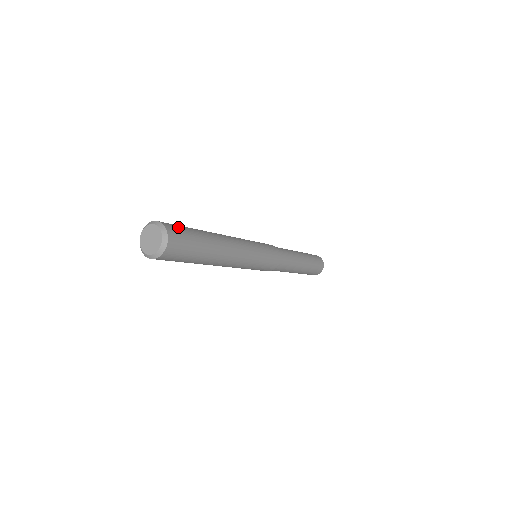
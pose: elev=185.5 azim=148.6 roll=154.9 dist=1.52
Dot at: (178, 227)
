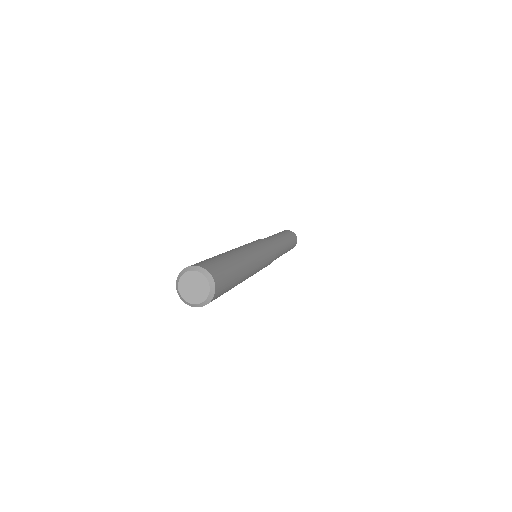
Dot at: (218, 268)
